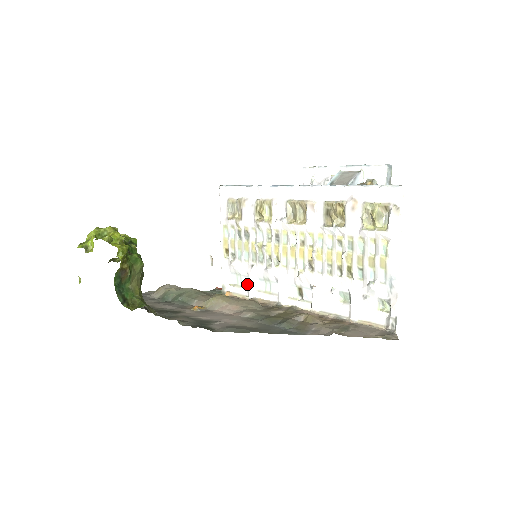
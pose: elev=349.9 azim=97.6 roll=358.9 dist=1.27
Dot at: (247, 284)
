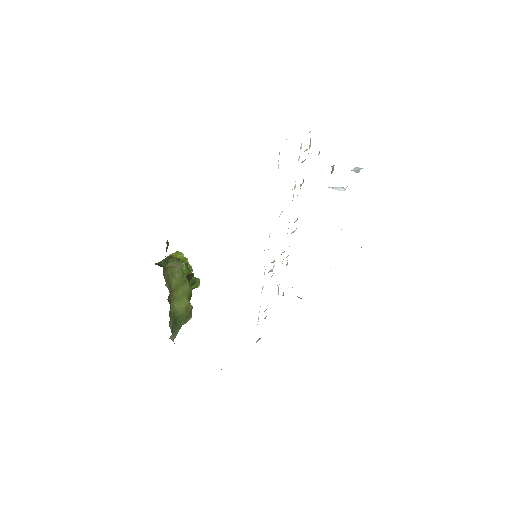
Dot at: occluded
